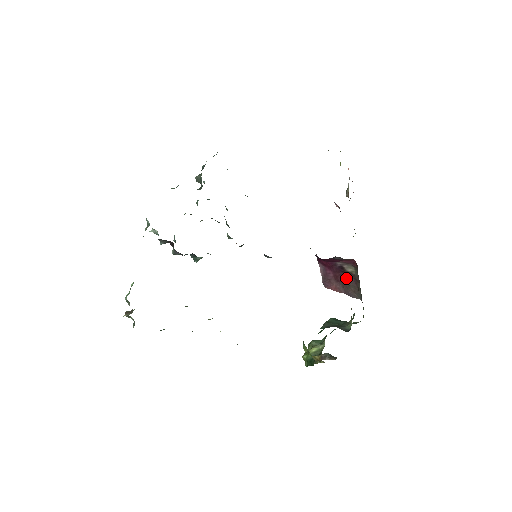
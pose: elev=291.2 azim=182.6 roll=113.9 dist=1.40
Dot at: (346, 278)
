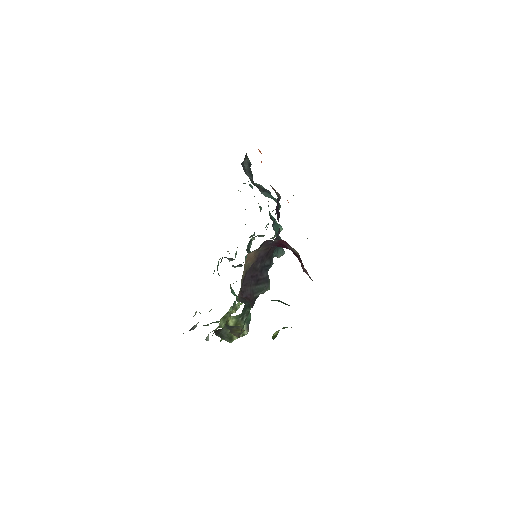
Dot at: occluded
